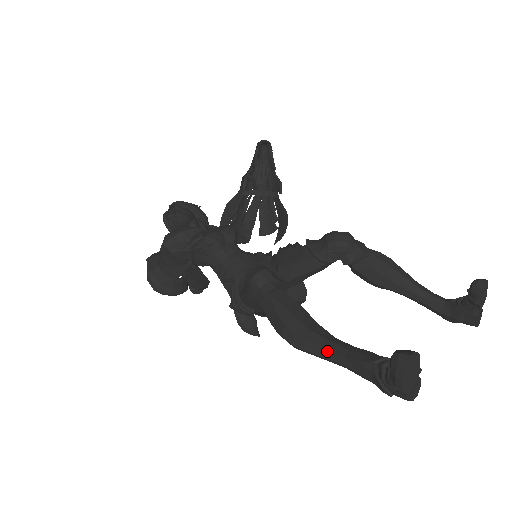
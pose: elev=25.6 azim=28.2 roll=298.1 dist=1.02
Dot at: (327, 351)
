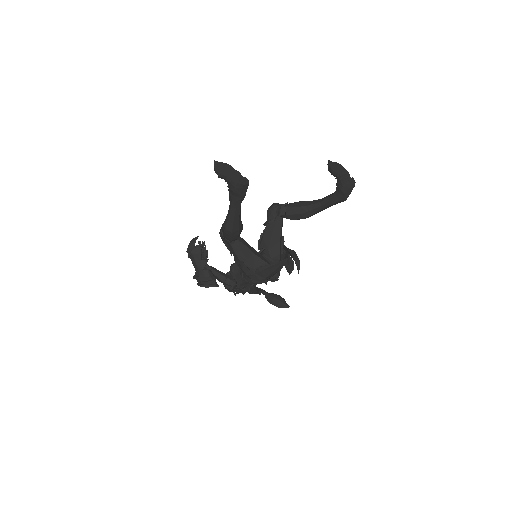
Dot at: (228, 211)
